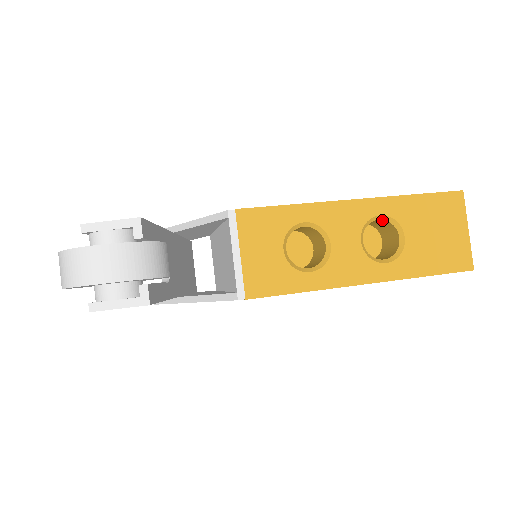
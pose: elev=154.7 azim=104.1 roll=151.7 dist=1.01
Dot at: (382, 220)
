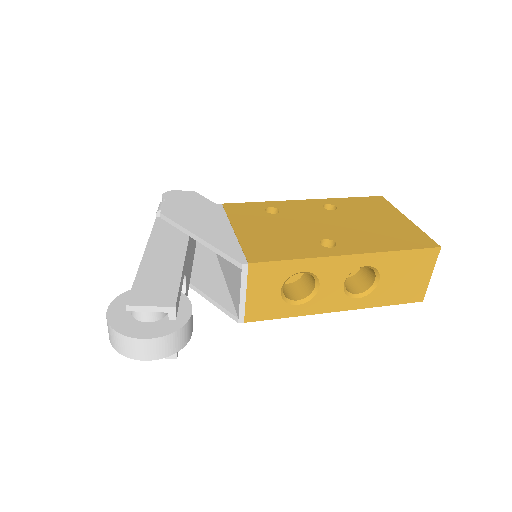
Dot at: (366, 266)
